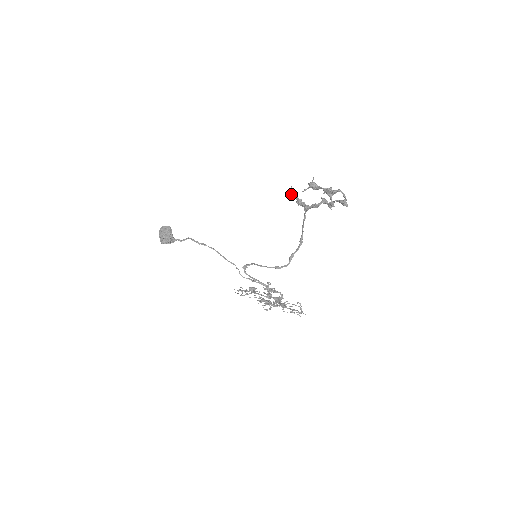
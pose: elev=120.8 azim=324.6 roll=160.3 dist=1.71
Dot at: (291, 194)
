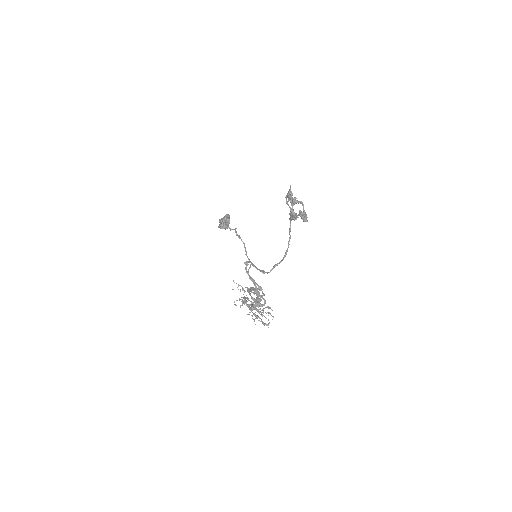
Dot at: (286, 202)
